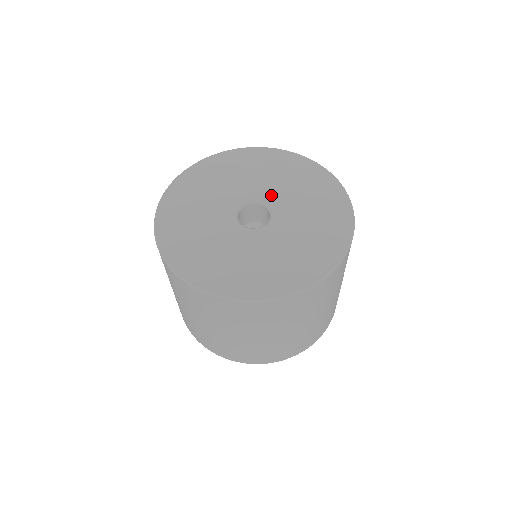
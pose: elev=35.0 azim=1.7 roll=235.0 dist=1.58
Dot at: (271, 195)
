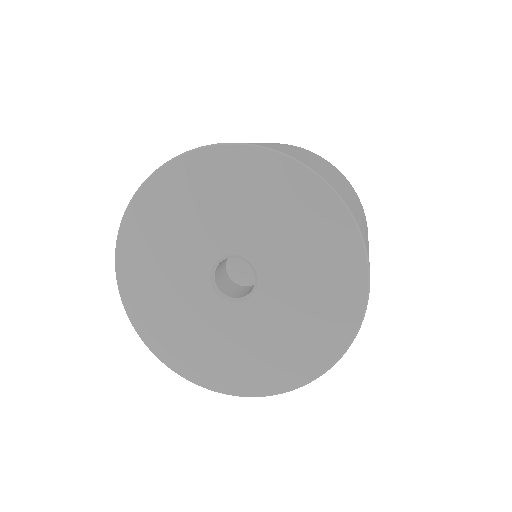
Dot at: (260, 252)
